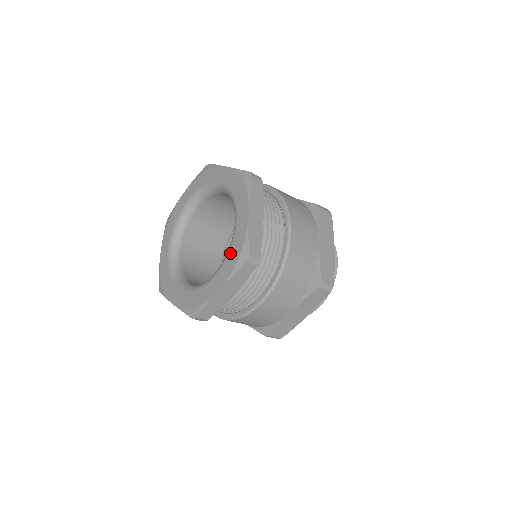
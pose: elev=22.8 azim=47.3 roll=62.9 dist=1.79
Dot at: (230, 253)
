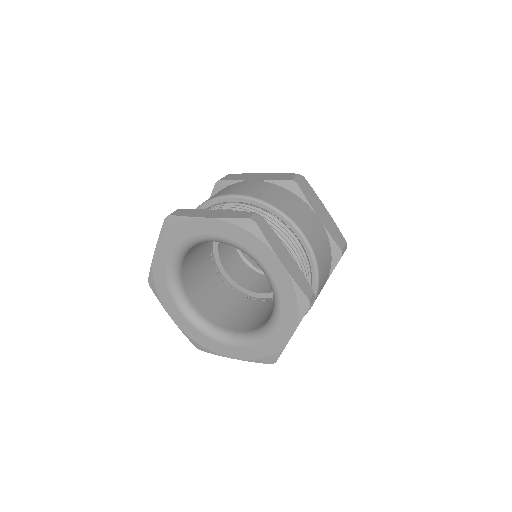
Dot at: (283, 304)
